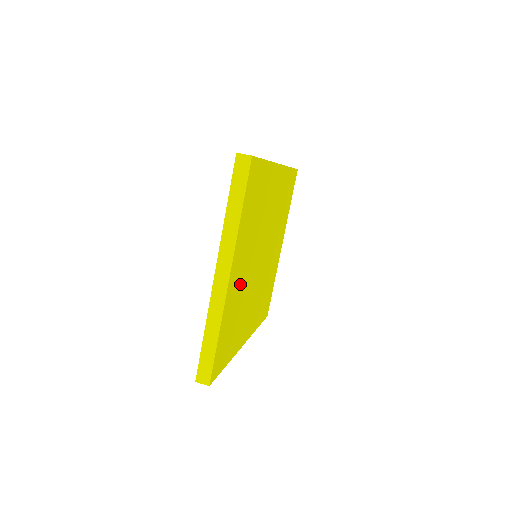
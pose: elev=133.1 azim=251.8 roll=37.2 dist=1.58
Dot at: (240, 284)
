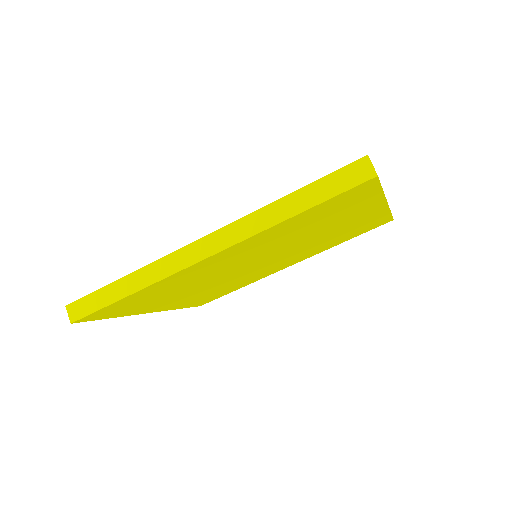
Dot at: (196, 294)
